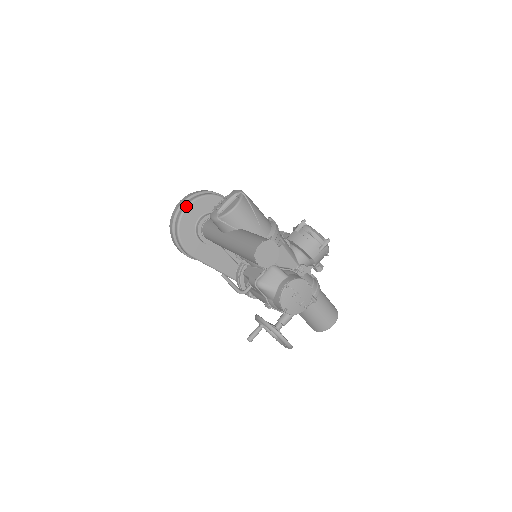
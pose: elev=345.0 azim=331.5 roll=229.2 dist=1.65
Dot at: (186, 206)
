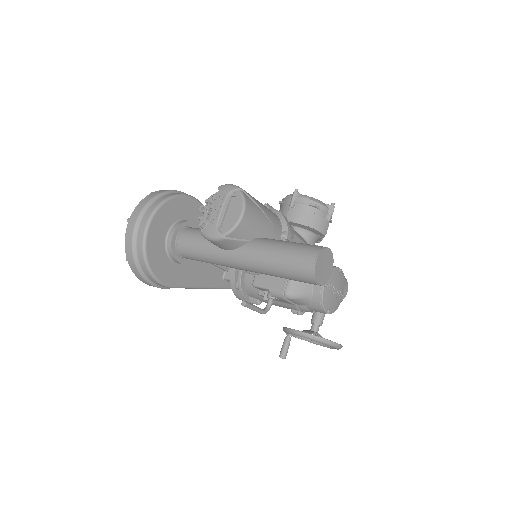
Dot at: (146, 227)
